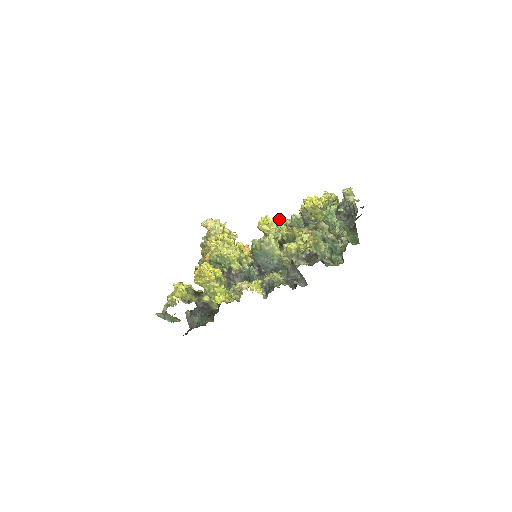
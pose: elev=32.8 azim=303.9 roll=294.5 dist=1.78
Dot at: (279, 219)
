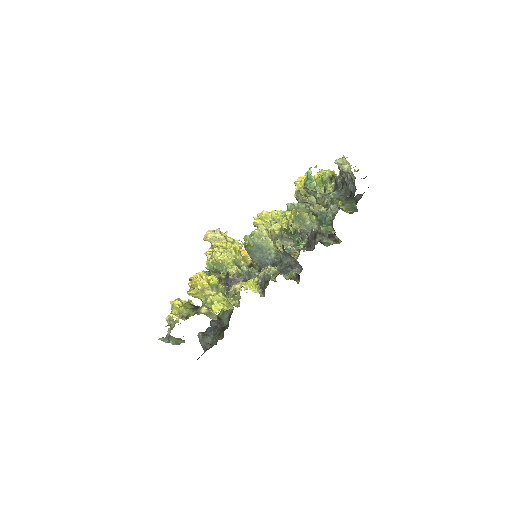
Dot at: (276, 212)
